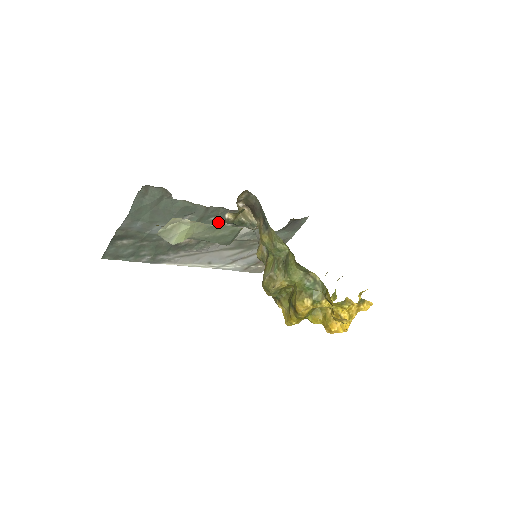
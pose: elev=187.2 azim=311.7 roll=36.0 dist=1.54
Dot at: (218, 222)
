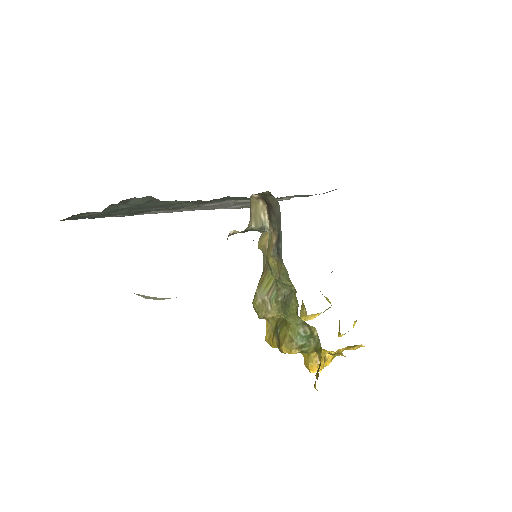
Dot at: occluded
